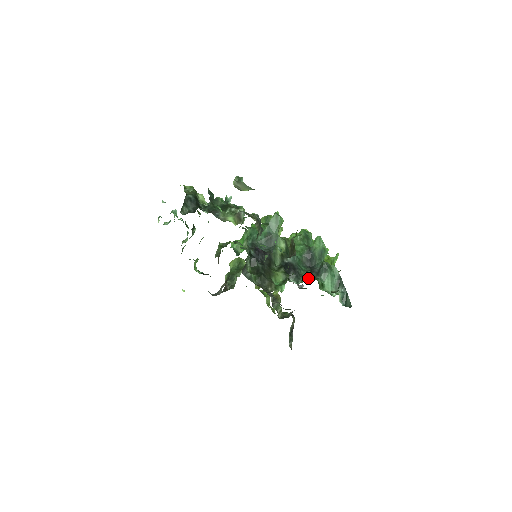
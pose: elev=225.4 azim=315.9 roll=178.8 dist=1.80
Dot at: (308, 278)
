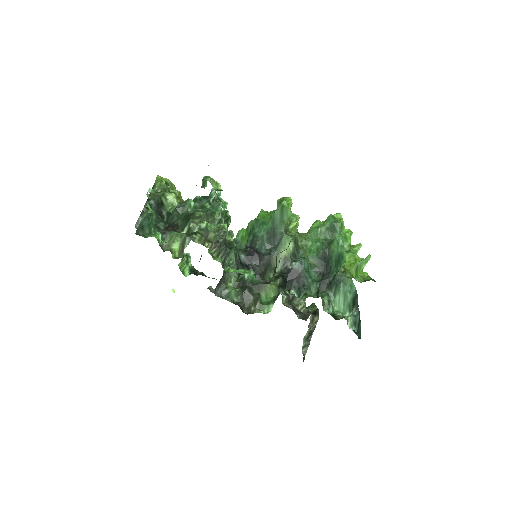
Dot at: (315, 290)
